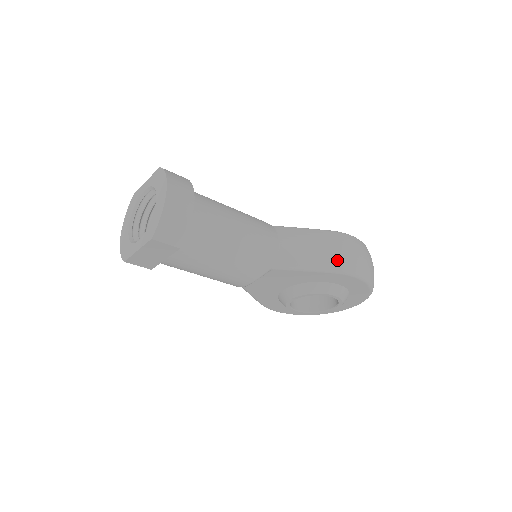
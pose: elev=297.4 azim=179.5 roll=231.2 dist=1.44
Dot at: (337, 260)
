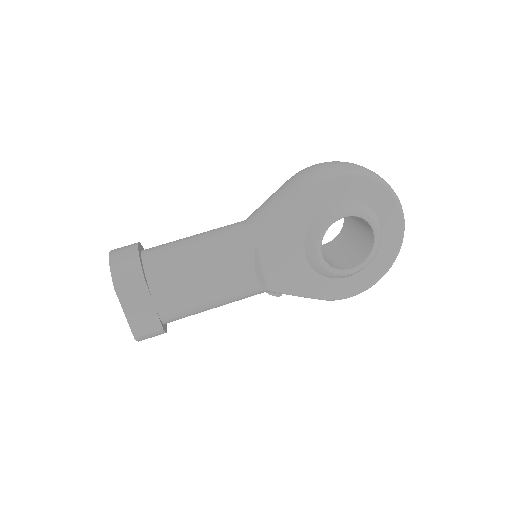
Dot at: (301, 184)
